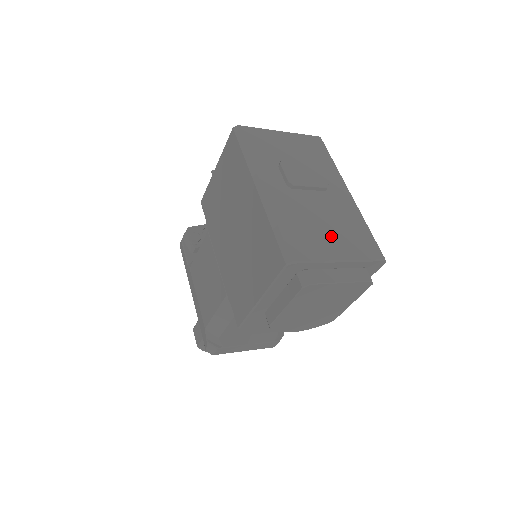
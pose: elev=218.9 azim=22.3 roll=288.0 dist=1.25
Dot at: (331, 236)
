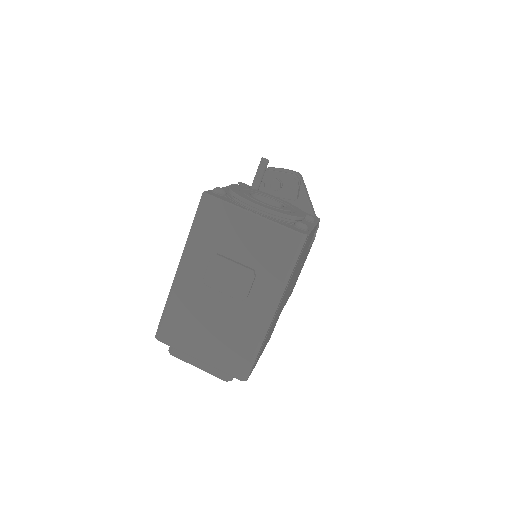
Dot at: (207, 339)
